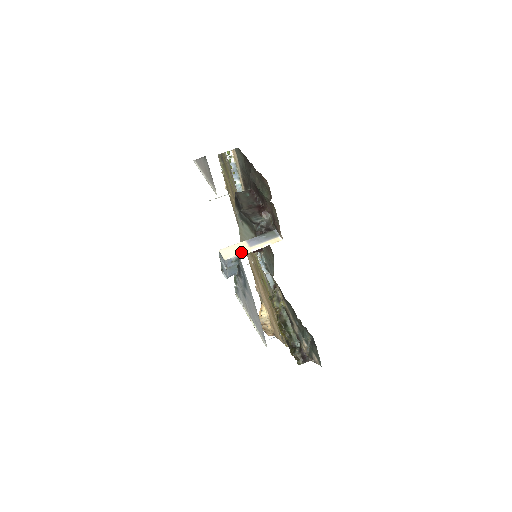
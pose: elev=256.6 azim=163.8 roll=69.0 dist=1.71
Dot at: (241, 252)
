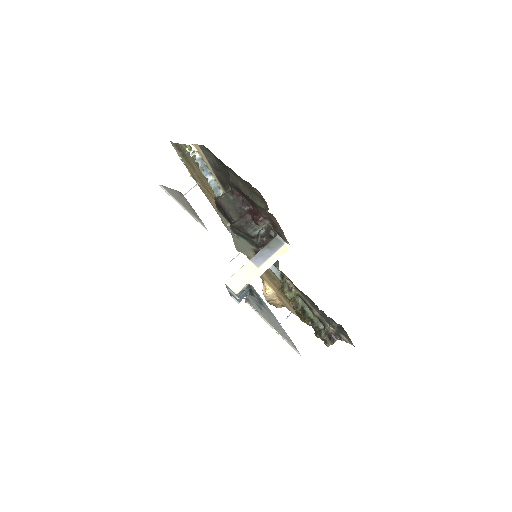
Dot at: (251, 278)
